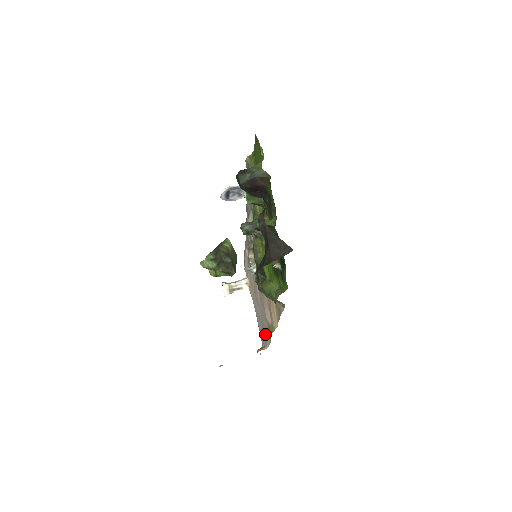
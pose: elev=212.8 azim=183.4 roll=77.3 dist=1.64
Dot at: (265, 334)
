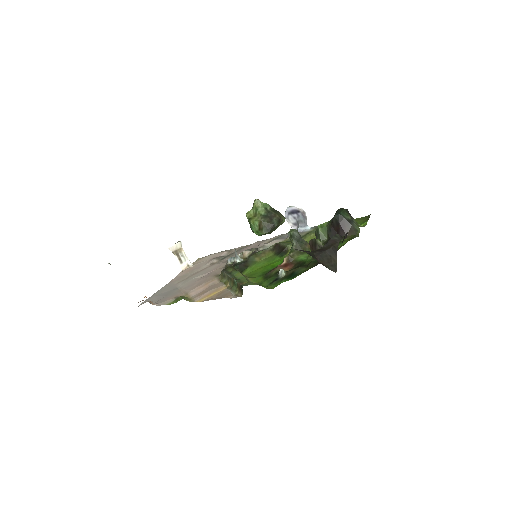
Dot at: (167, 298)
